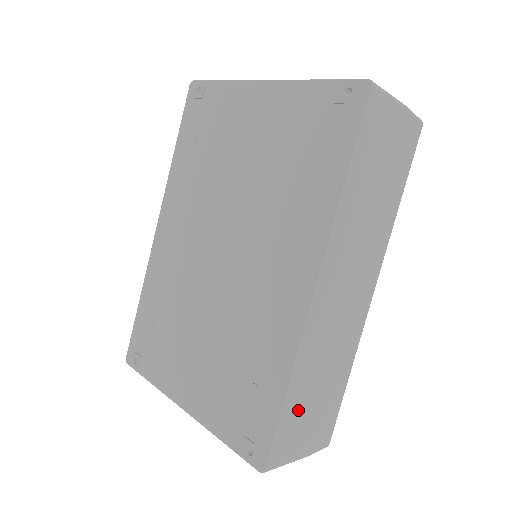
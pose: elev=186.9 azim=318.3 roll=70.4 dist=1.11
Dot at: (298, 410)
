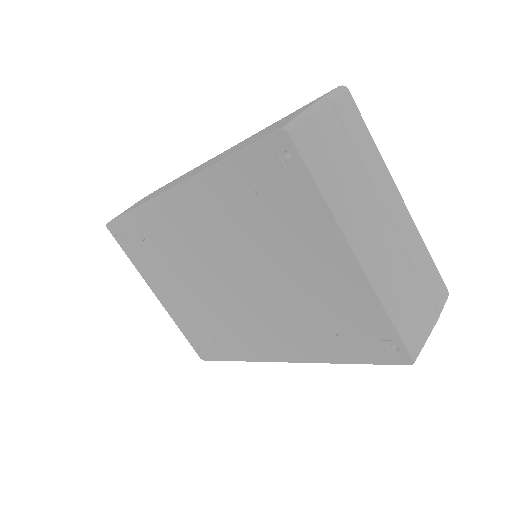
Dot at: occluded
